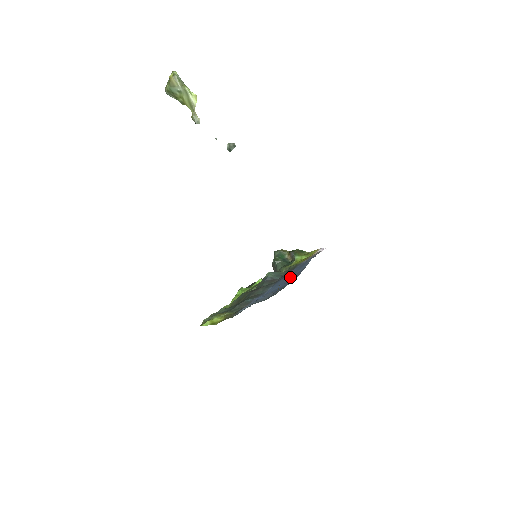
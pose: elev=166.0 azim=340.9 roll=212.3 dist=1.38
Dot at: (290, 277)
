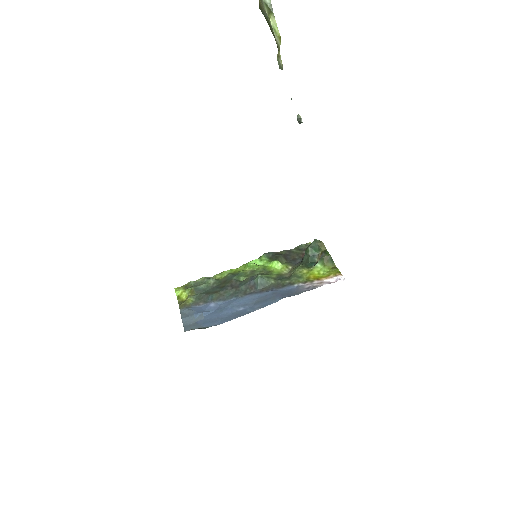
Dot at: (243, 306)
